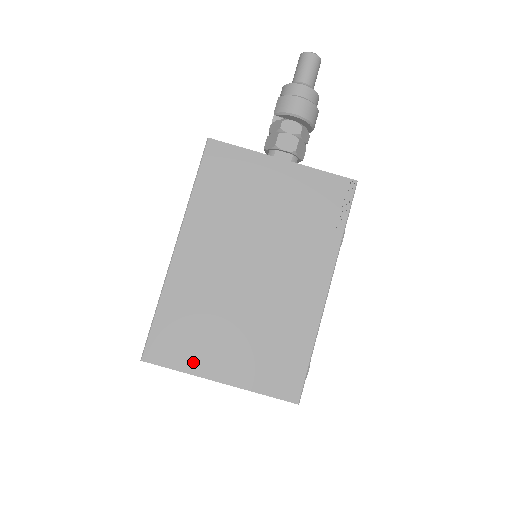
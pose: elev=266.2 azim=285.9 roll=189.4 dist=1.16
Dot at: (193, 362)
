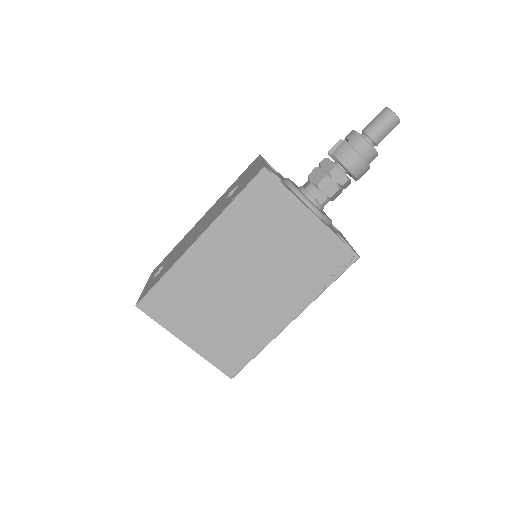
Dot at: (173, 323)
